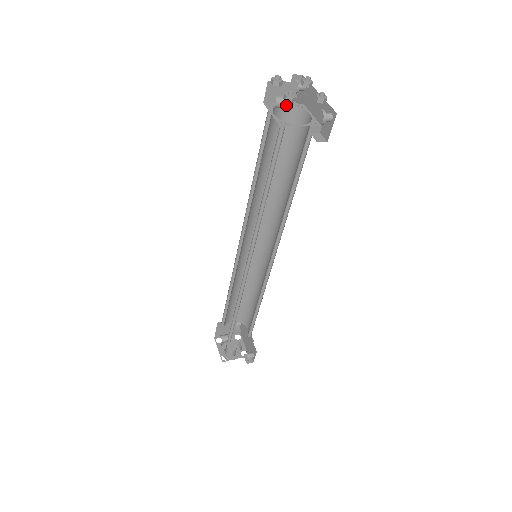
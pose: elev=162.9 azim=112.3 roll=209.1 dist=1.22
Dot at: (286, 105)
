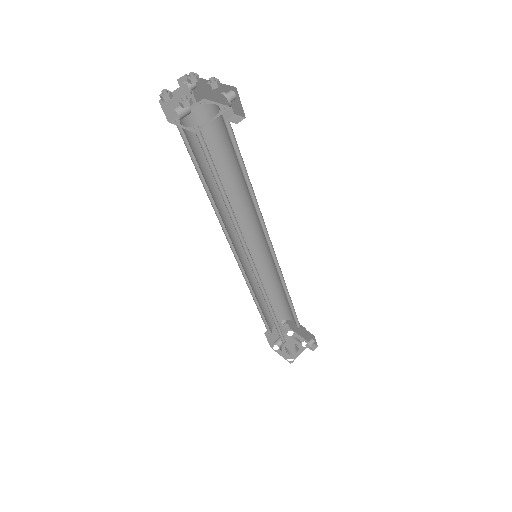
Dot at: (188, 111)
